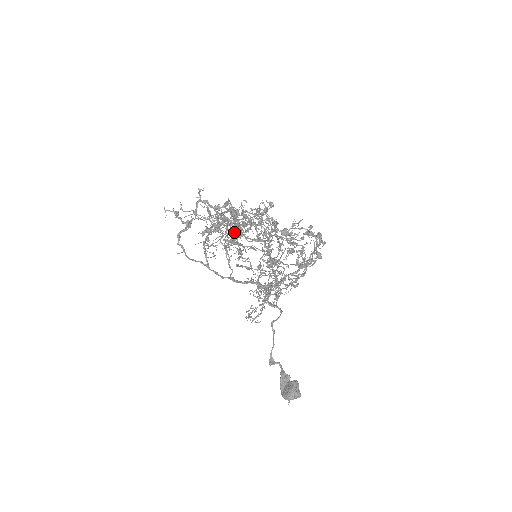
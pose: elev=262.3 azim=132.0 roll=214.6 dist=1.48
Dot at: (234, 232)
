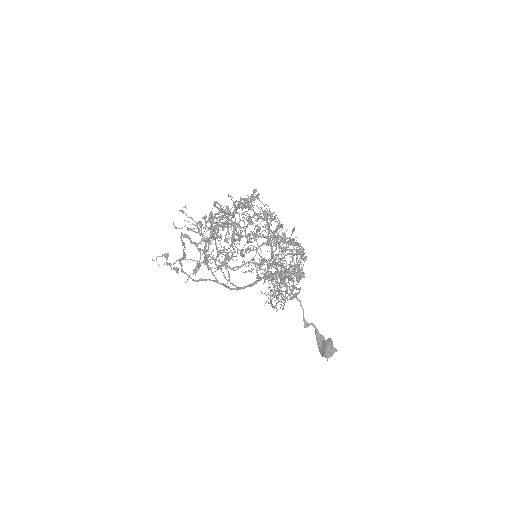
Dot at: occluded
